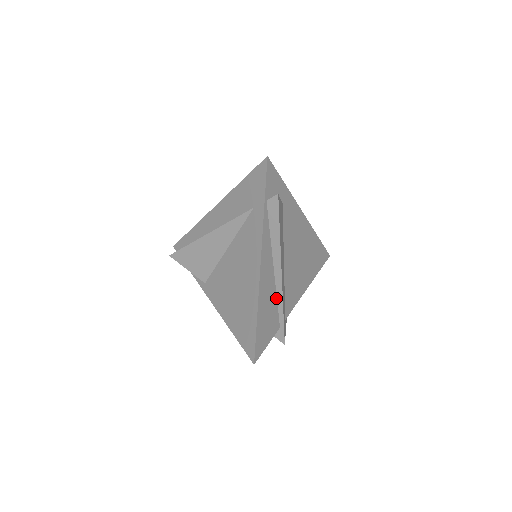
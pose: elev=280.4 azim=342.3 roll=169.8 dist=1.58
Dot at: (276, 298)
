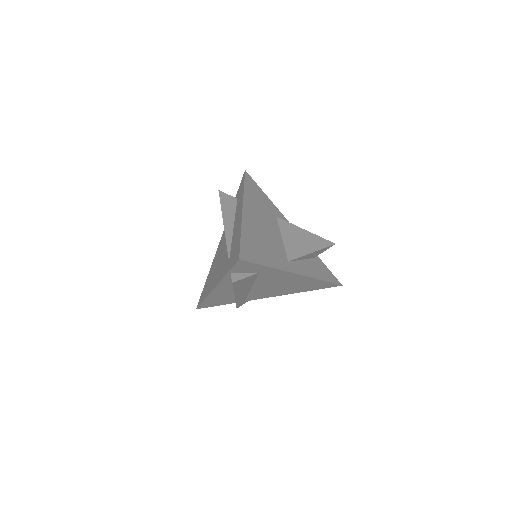
Dot at: (234, 296)
